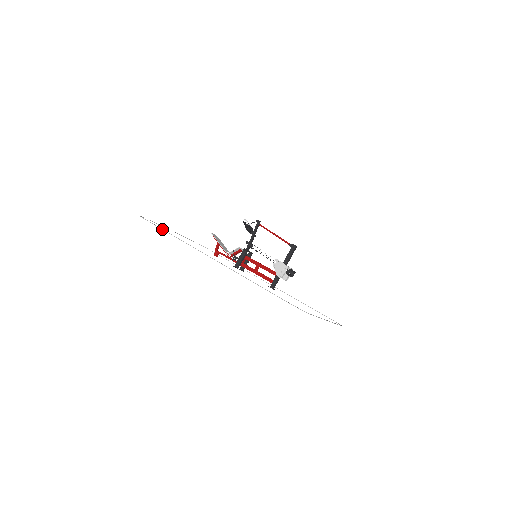
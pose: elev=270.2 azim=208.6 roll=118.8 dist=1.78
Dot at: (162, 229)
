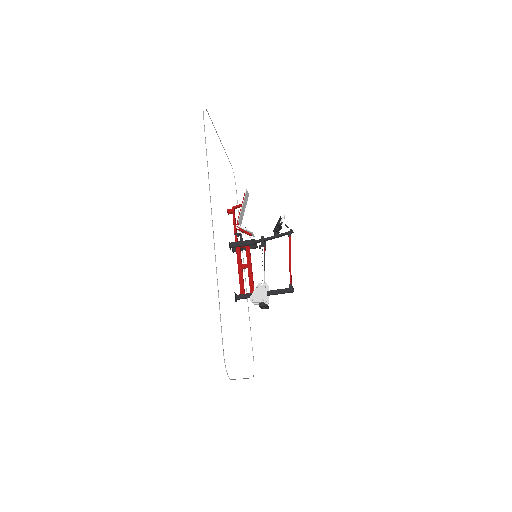
Dot at: (206, 149)
